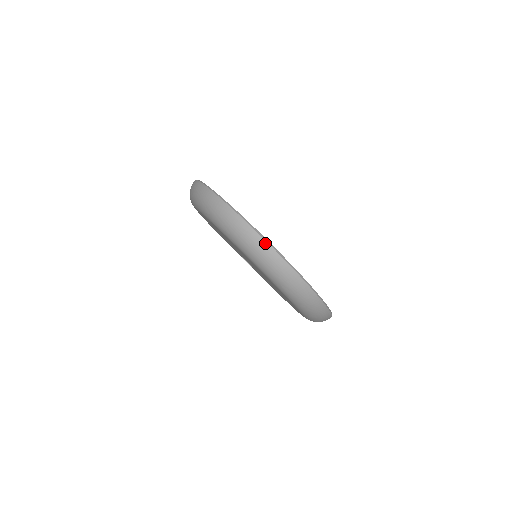
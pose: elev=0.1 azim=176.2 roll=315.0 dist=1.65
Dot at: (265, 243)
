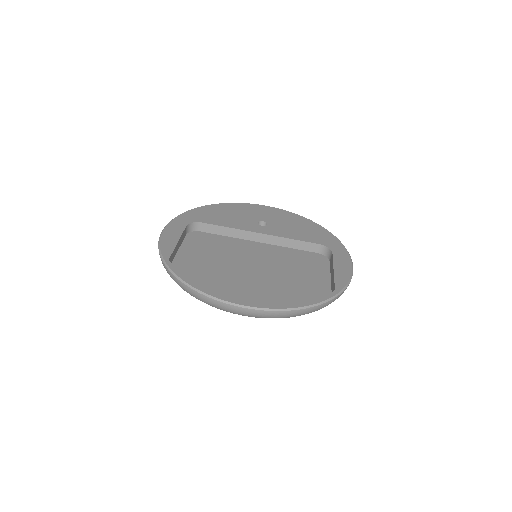
Dot at: (237, 308)
